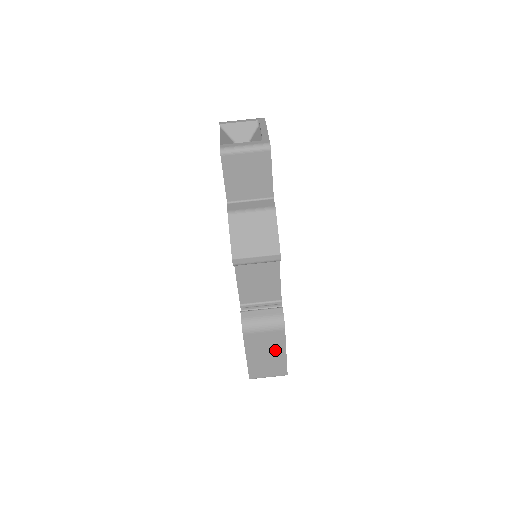
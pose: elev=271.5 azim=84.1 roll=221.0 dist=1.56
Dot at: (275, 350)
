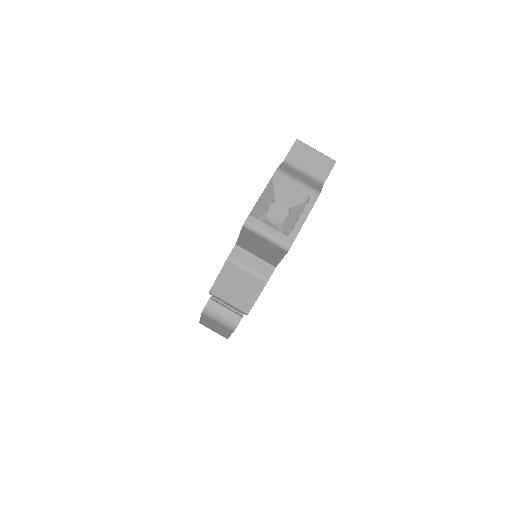
Dot at: (223, 330)
